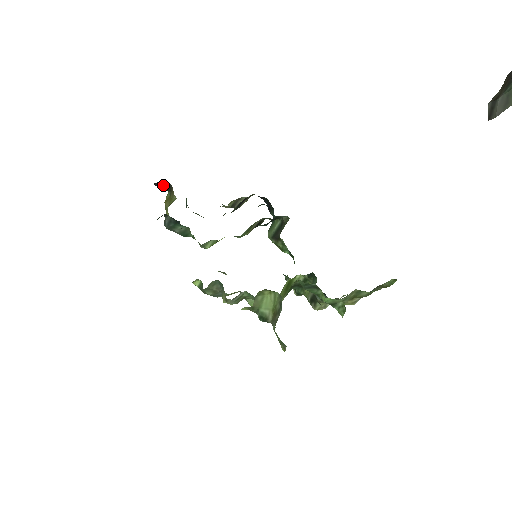
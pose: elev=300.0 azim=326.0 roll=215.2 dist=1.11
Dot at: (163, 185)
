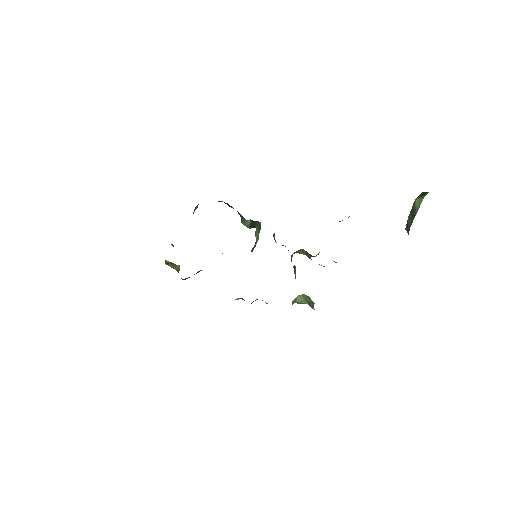
Dot at: occluded
